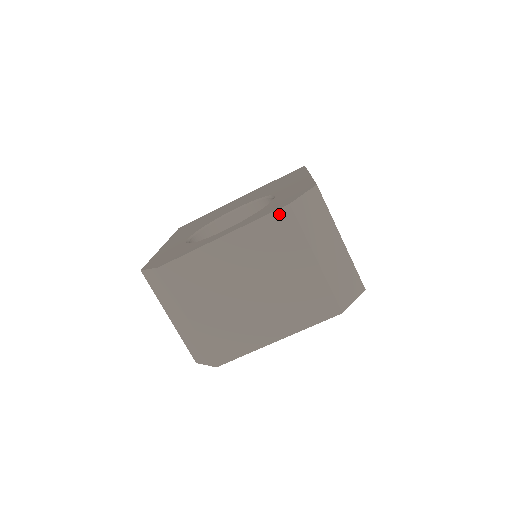
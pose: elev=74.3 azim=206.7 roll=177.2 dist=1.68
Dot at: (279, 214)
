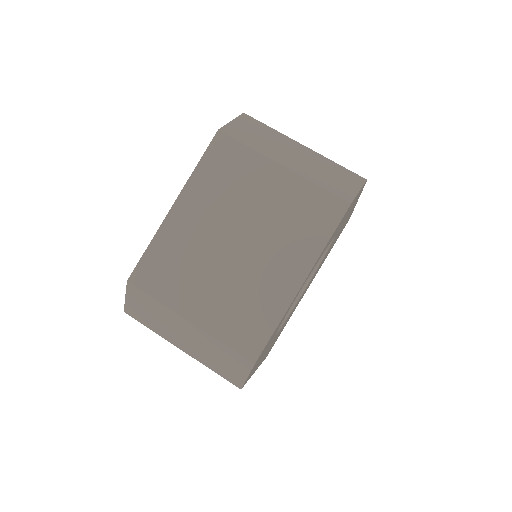
Dot at: (214, 146)
